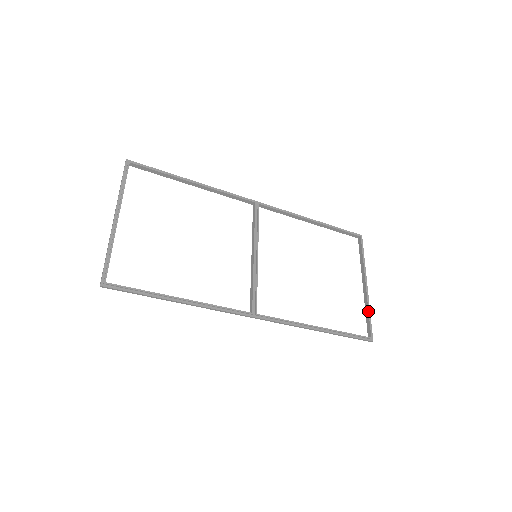
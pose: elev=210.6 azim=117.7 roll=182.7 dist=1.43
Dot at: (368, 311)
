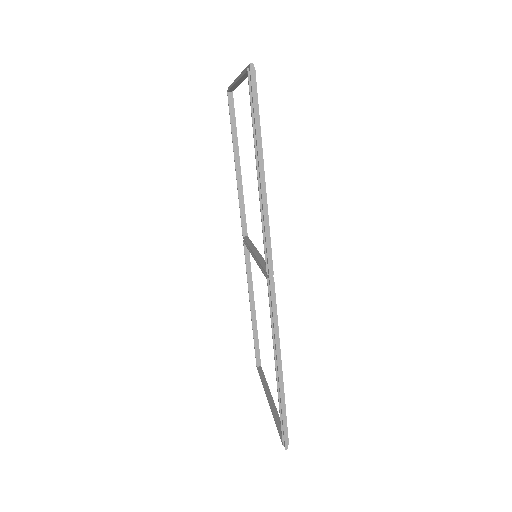
Dot at: occluded
